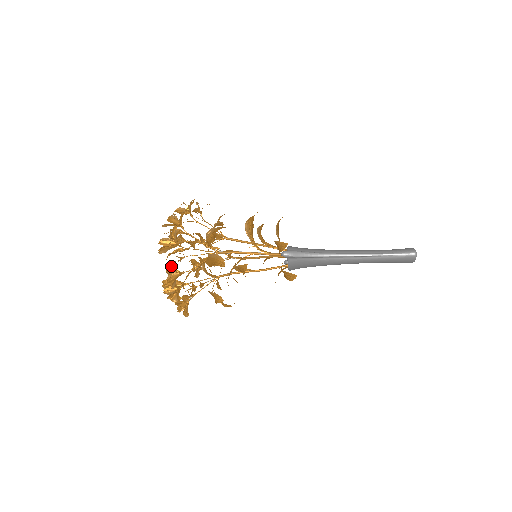
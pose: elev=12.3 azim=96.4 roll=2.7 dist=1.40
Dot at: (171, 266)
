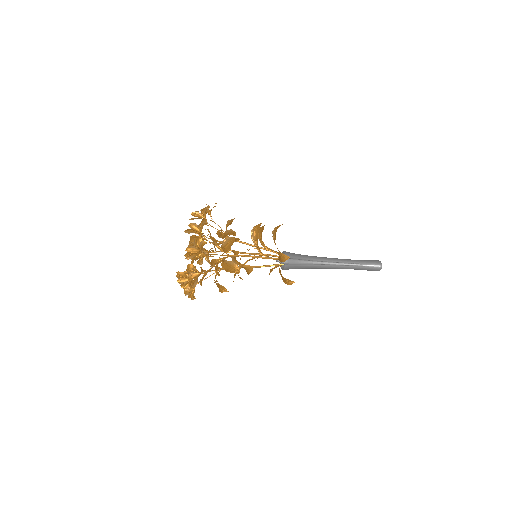
Dot at: (192, 267)
